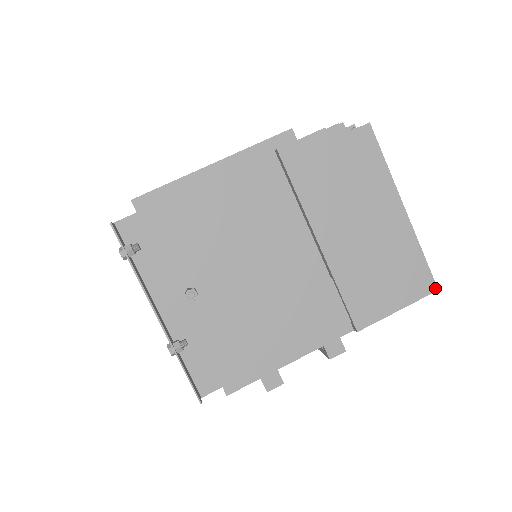
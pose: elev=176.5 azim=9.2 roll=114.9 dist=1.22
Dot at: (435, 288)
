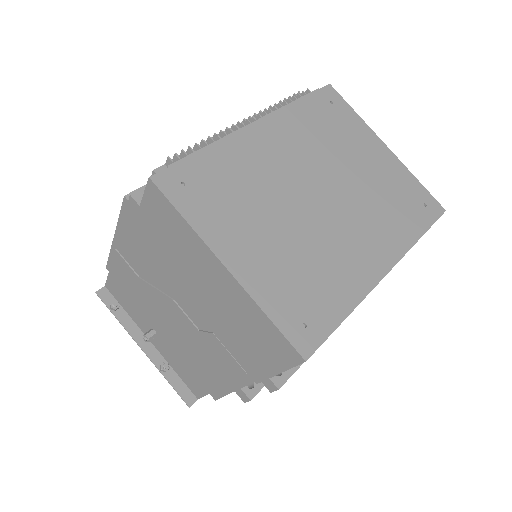
Dot at: (301, 358)
